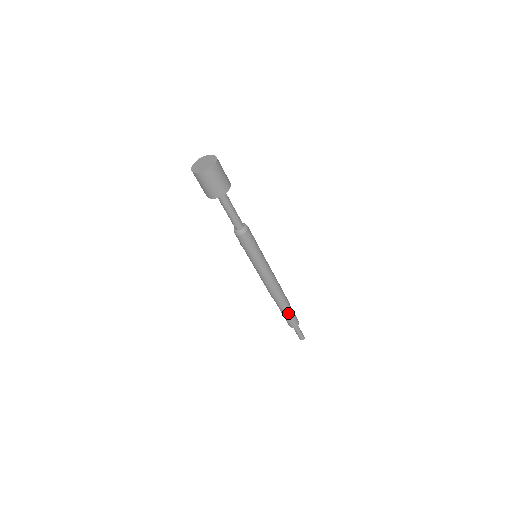
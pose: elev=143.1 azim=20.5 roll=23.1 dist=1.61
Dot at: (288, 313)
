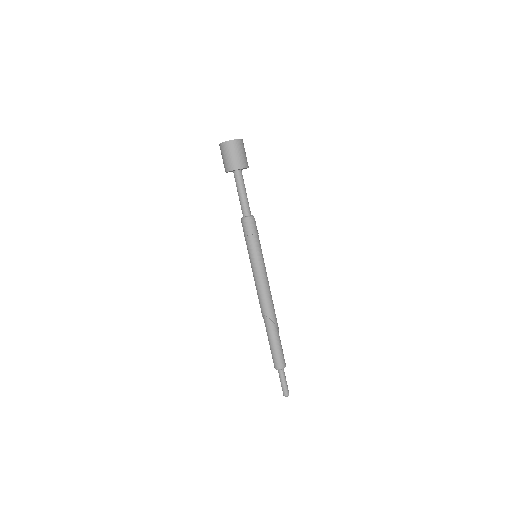
Dot at: (278, 342)
